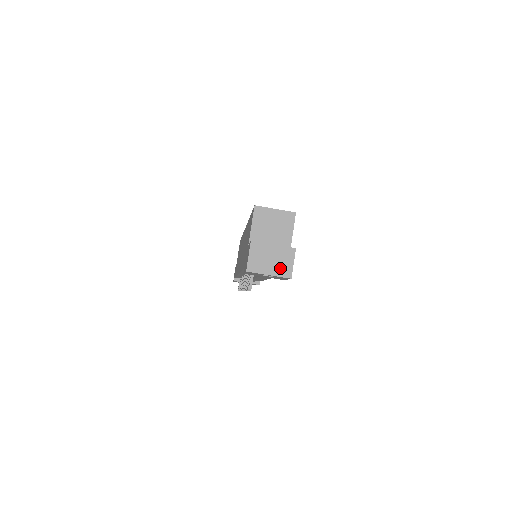
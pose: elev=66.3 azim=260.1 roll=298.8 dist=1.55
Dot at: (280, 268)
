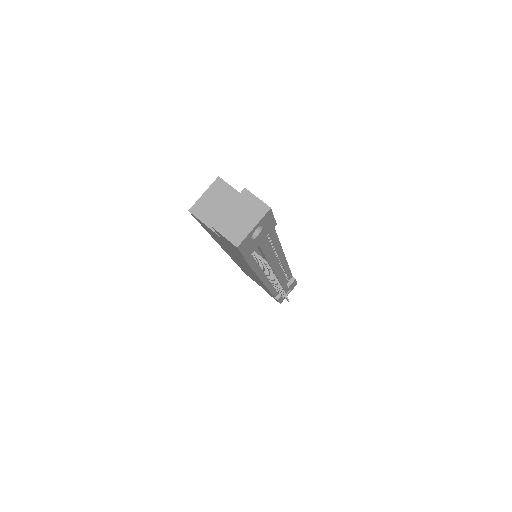
Dot at: (254, 213)
